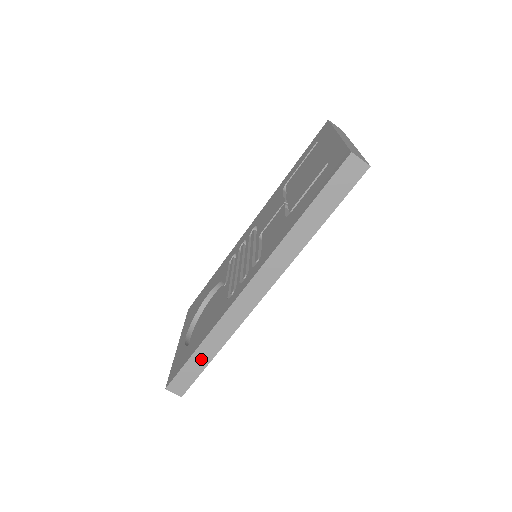
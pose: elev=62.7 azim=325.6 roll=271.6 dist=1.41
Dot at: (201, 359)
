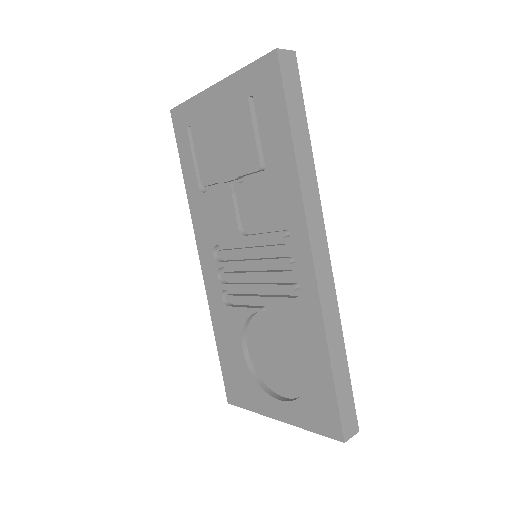
Dot at: (341, 370)
